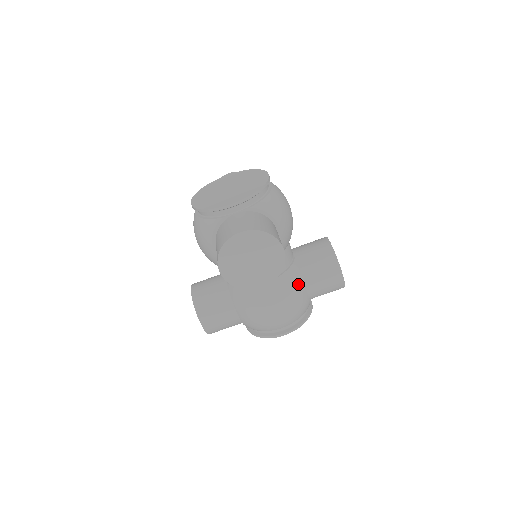
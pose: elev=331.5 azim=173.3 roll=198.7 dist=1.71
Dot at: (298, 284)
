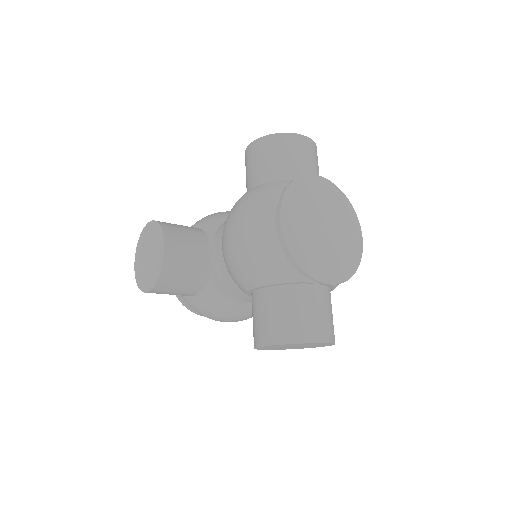
Dot at: occluded
